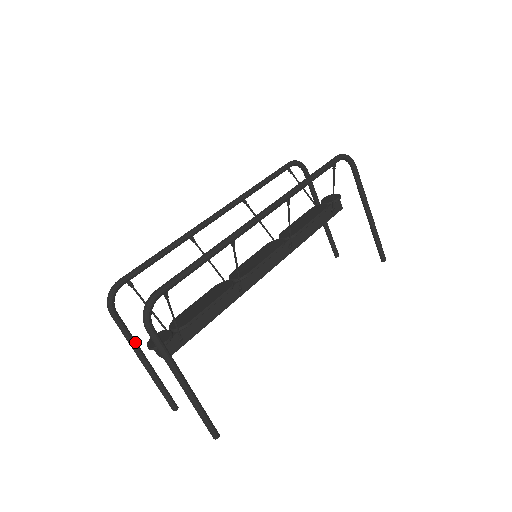
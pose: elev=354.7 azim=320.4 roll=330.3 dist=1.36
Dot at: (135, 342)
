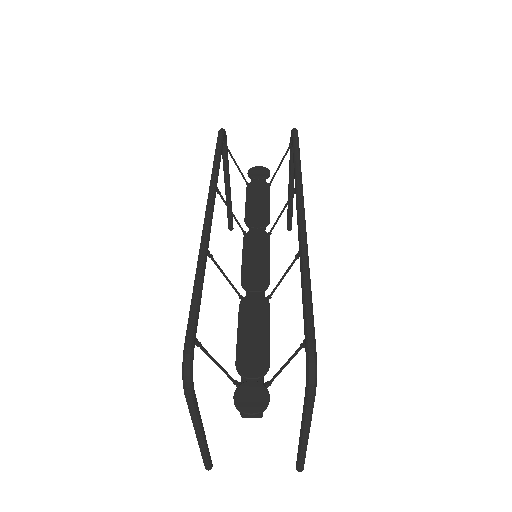
Dot at: (200, 415)
